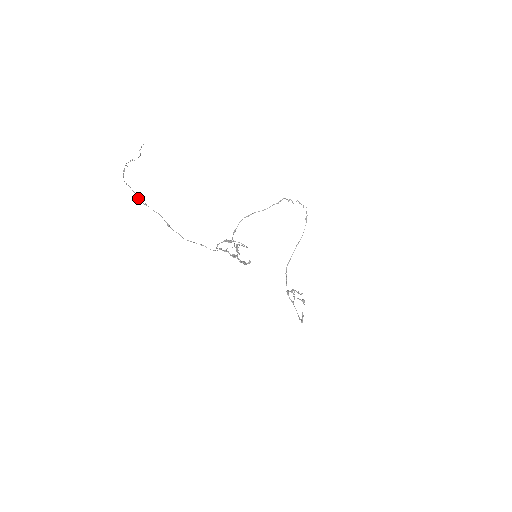
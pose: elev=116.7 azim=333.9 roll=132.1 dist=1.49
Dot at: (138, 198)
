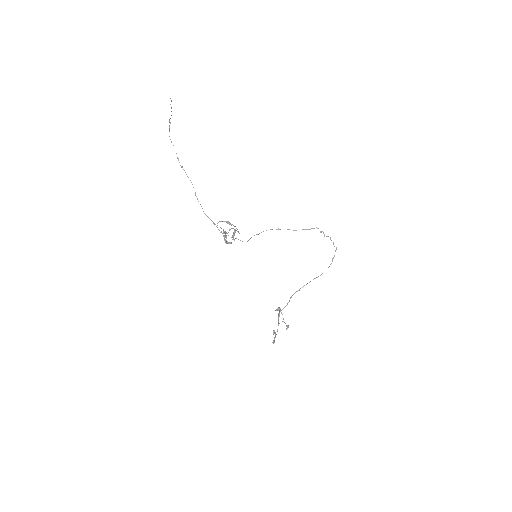
Dot at: (178, 159)
